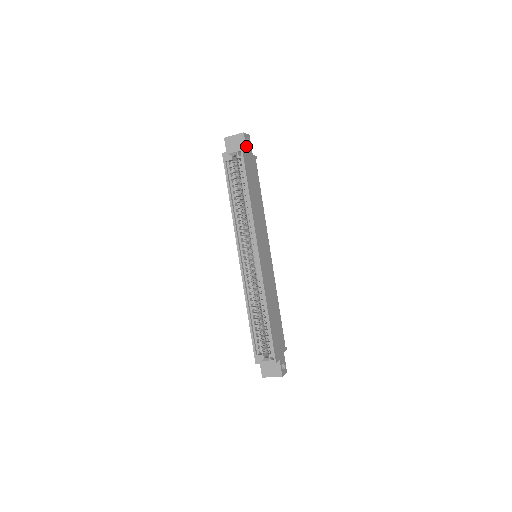
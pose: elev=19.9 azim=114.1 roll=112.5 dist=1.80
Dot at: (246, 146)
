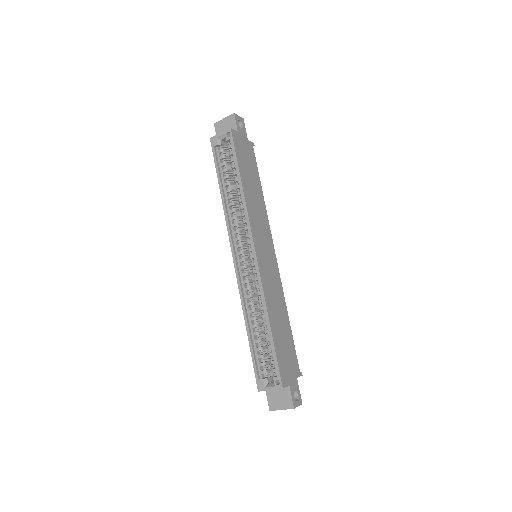
Dot at: (237, 128)
